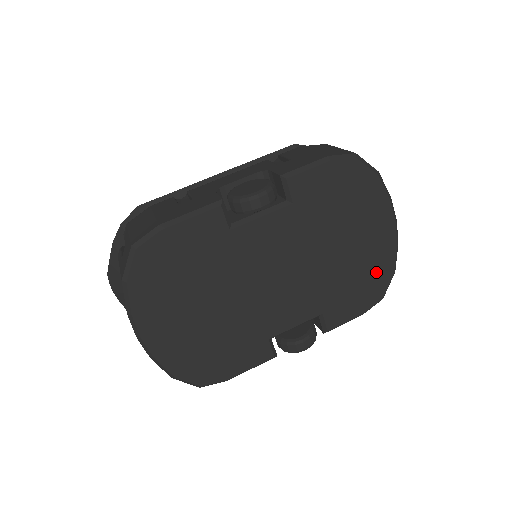
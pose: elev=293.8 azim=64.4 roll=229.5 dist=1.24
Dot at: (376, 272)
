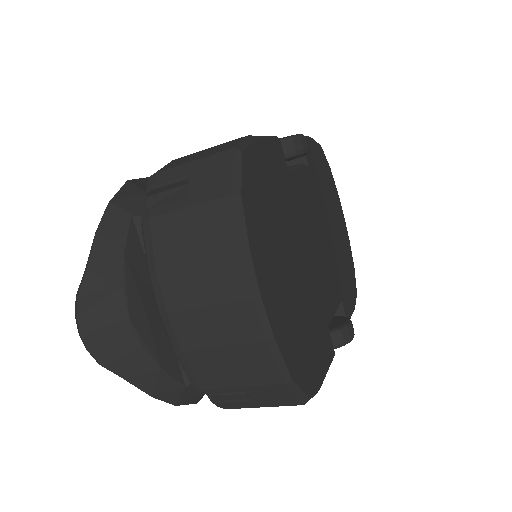
Dot at: (349, 263)
